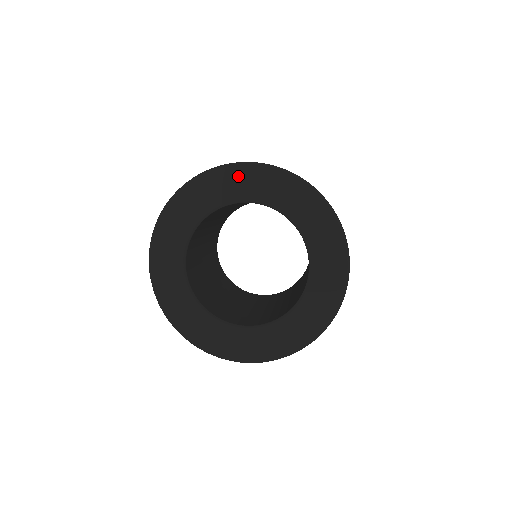
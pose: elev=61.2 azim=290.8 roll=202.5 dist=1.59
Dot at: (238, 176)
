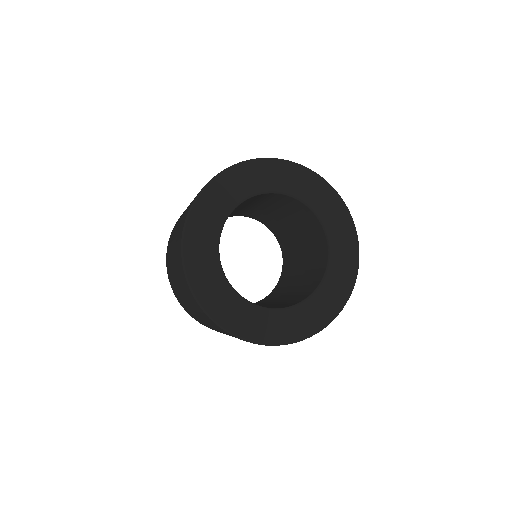
Dot at: (309, 180)
